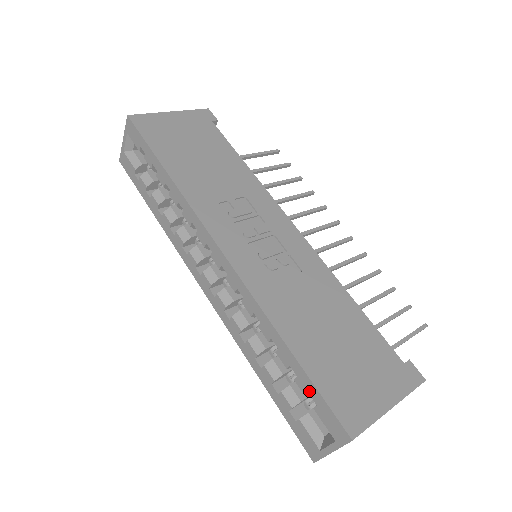
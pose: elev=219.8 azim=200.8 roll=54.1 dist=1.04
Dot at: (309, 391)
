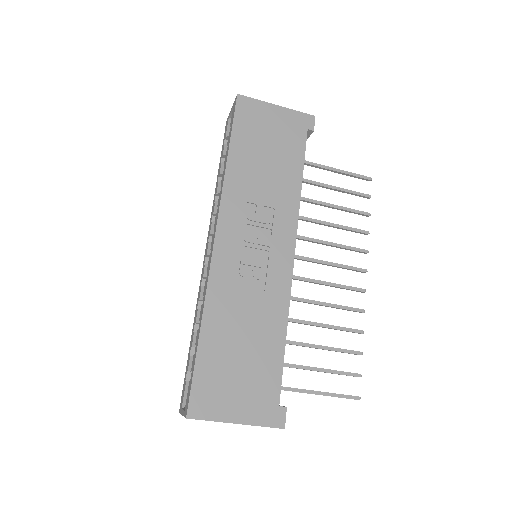
Dot at: (192, 369)
